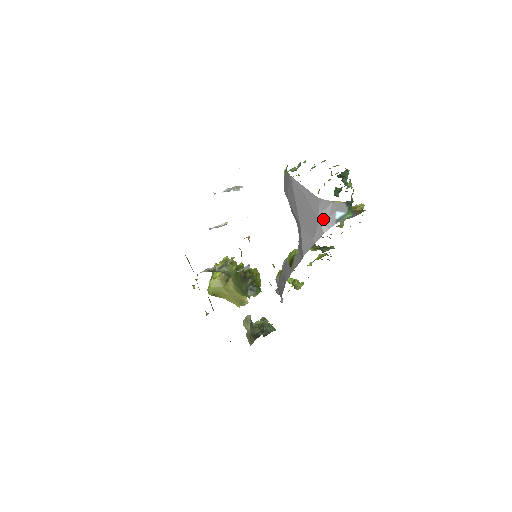
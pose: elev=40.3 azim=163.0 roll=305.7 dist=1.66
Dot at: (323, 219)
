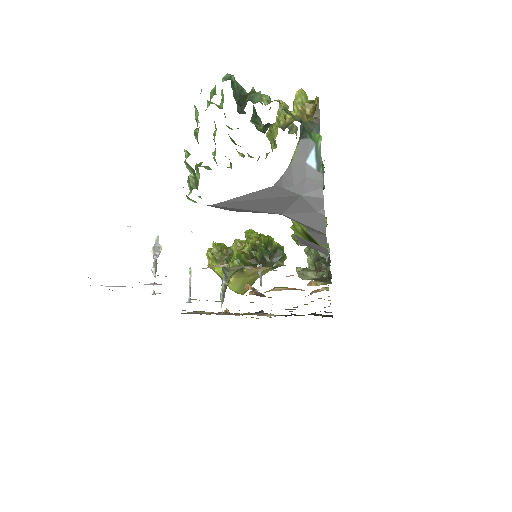
Dot at: (304, 189)
